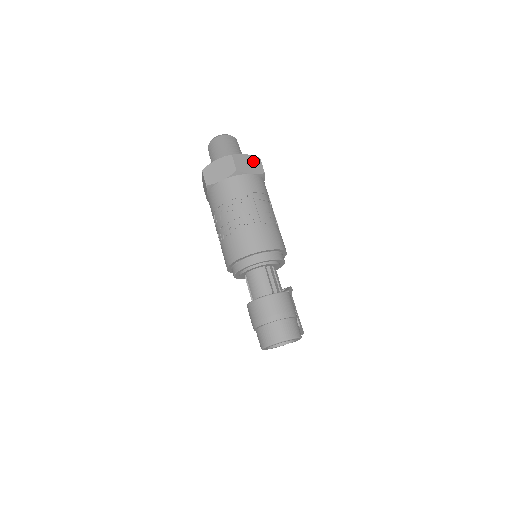
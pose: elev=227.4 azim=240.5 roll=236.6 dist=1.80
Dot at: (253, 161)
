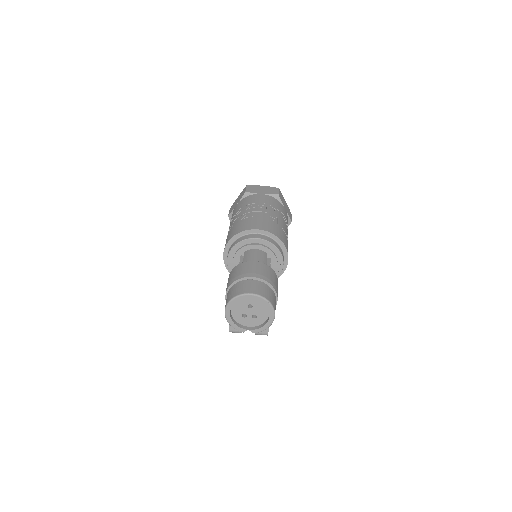
Dot at: (288, 208)
